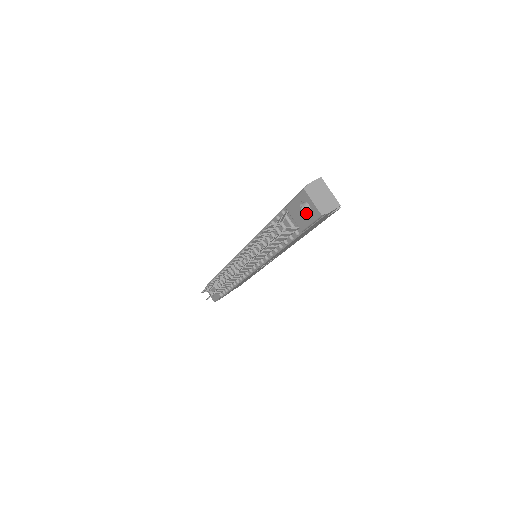
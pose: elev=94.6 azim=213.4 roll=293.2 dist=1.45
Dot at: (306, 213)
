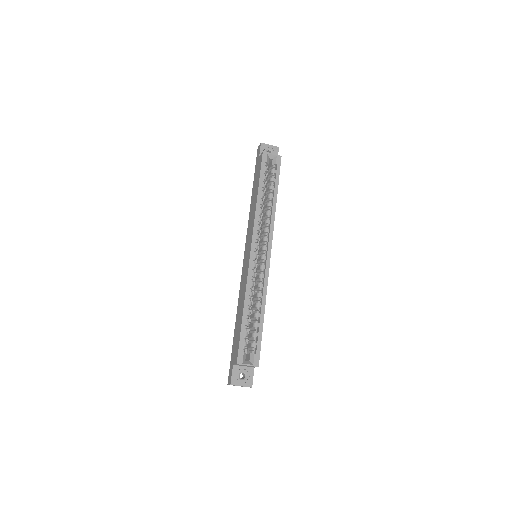
Dot at: occluded
